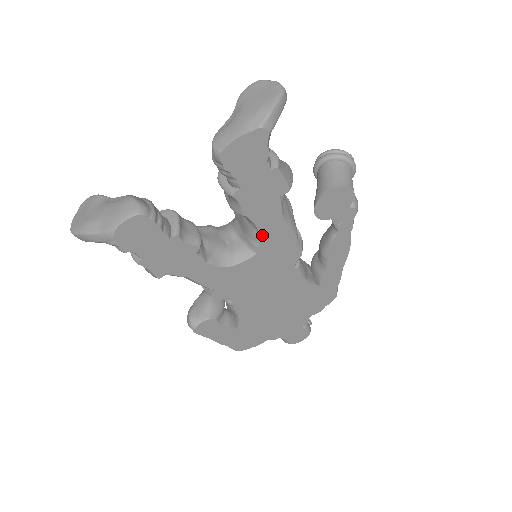
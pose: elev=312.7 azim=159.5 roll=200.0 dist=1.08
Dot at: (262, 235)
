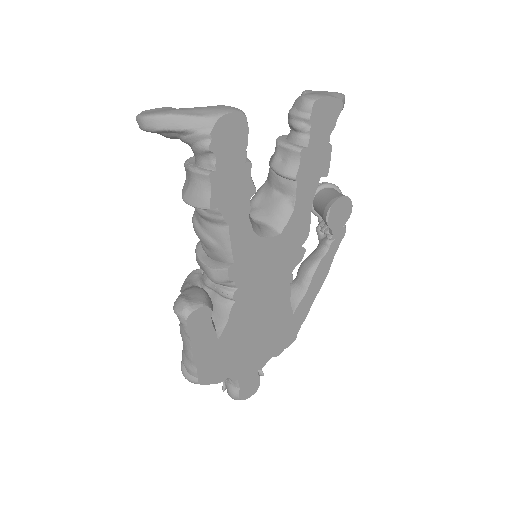
Dot at: (294, 213)
